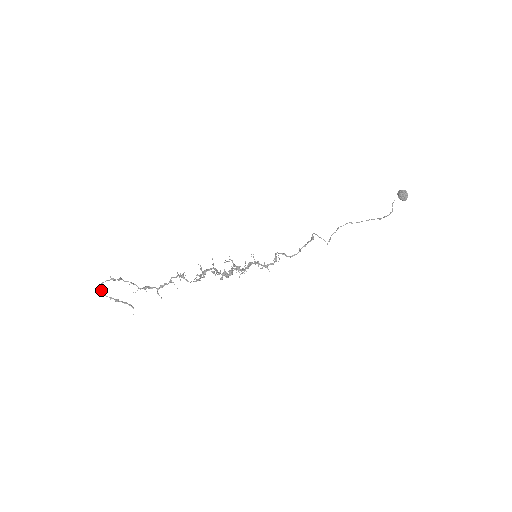
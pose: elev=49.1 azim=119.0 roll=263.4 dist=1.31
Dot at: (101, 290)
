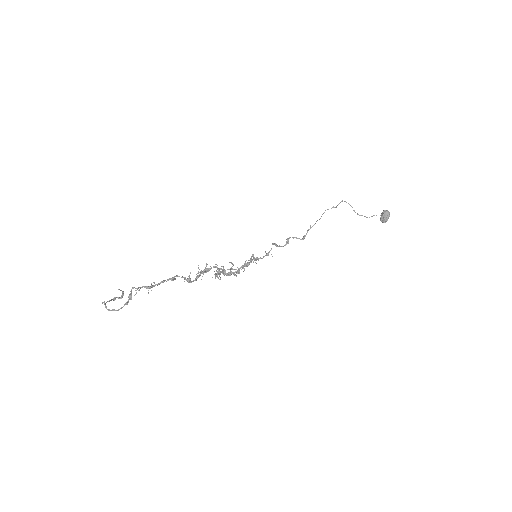
Dot at: (105, 304)
